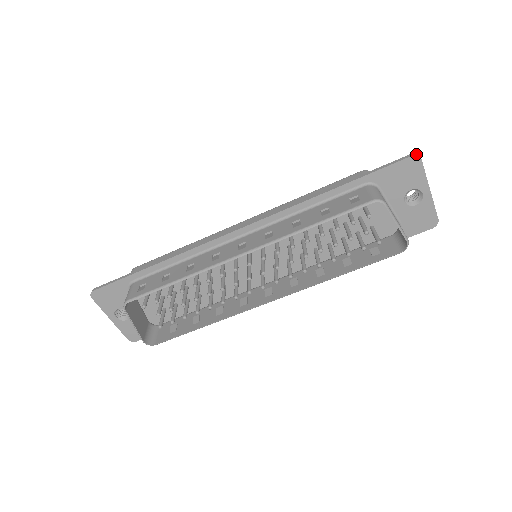
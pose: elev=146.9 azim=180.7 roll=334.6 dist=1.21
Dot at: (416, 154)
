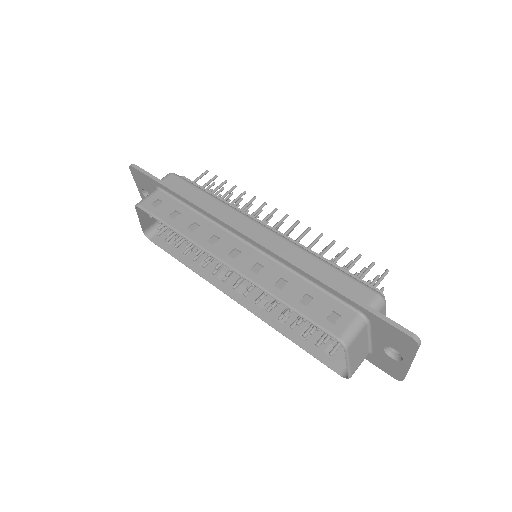
Dot at: (419, 339)
